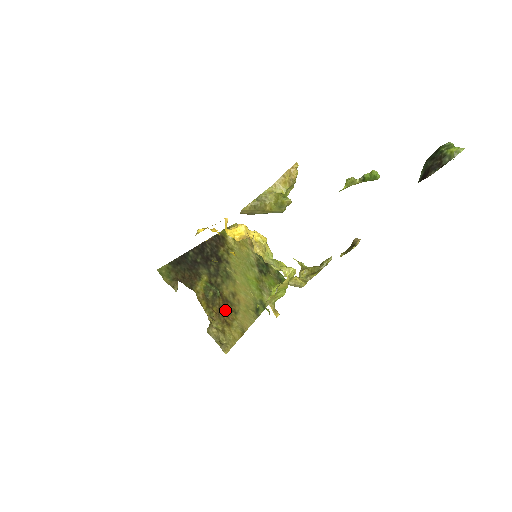
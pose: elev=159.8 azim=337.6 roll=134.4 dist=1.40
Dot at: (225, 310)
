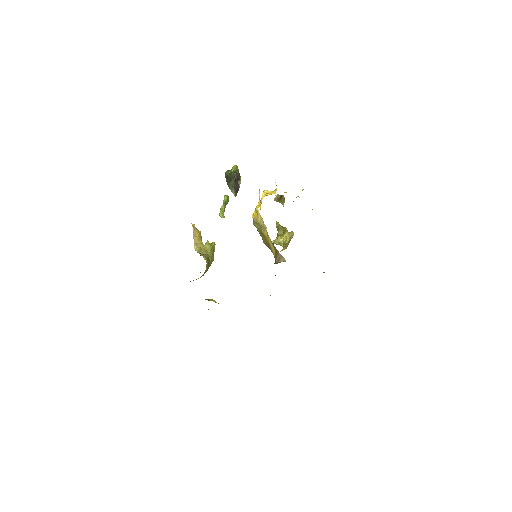
Dot at: occluded
